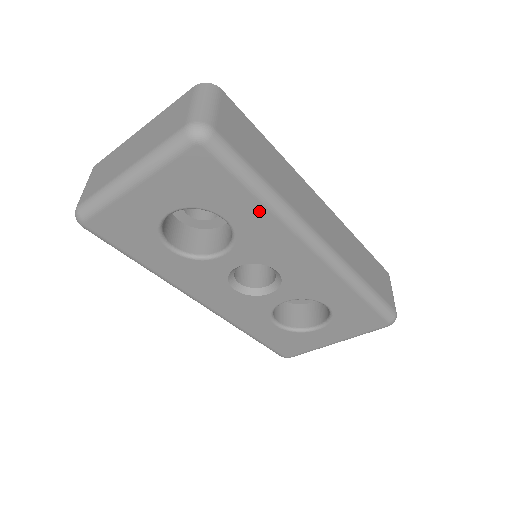
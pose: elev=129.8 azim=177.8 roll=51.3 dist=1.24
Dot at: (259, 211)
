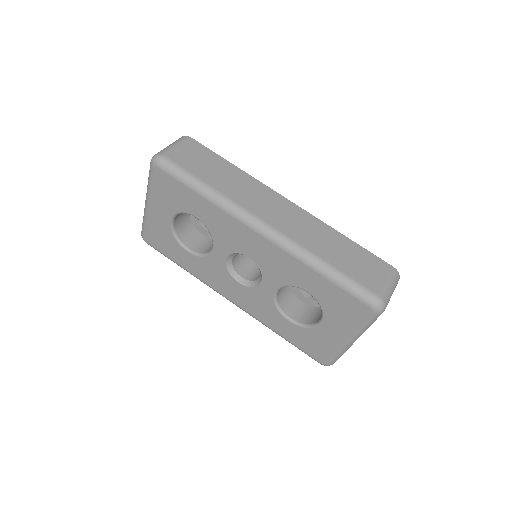
Dot at: (207, 205)
